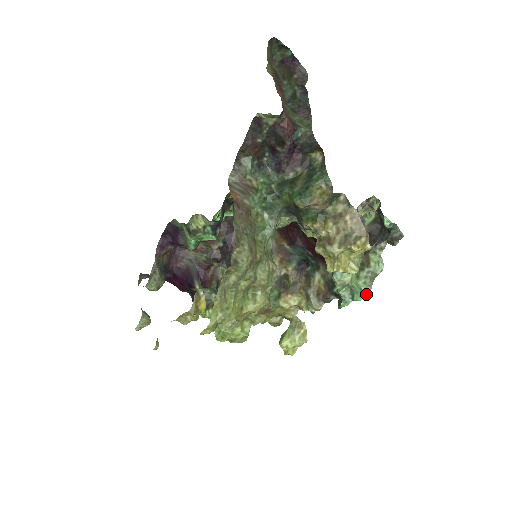
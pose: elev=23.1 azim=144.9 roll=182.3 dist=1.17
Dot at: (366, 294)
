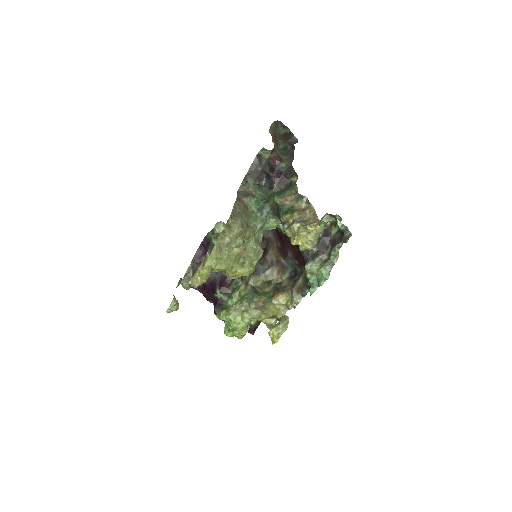
Dot at: (325, 277)
